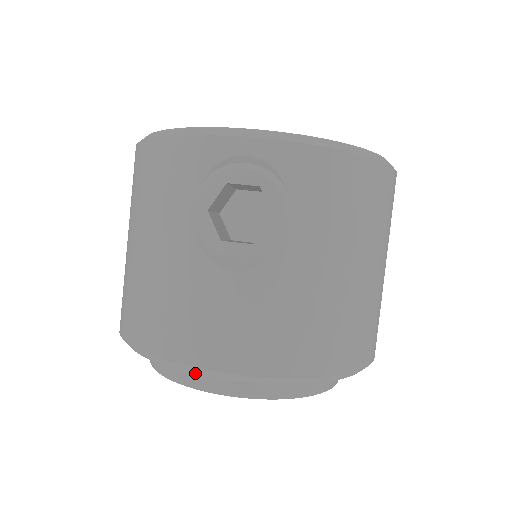
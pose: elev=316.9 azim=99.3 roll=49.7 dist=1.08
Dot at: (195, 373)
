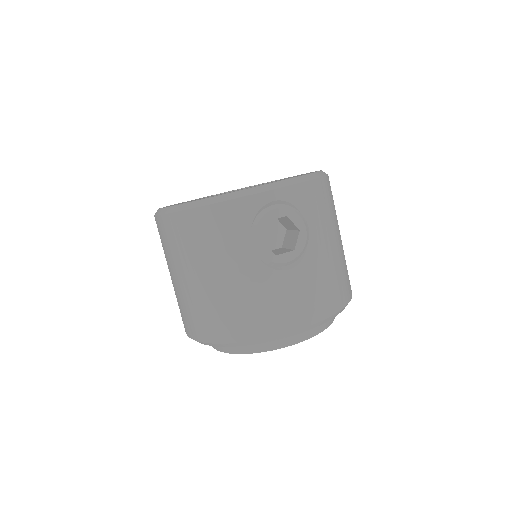
Dot at: occluded
